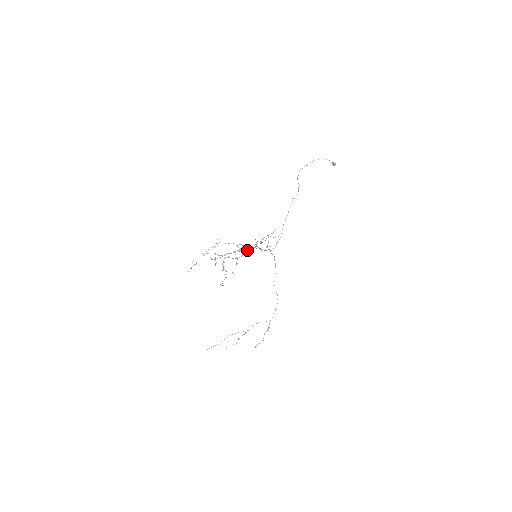
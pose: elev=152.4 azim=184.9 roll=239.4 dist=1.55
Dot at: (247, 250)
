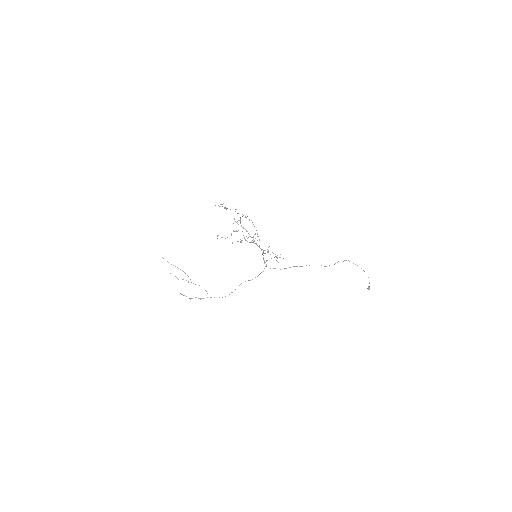
Dot at: (256, 244)
